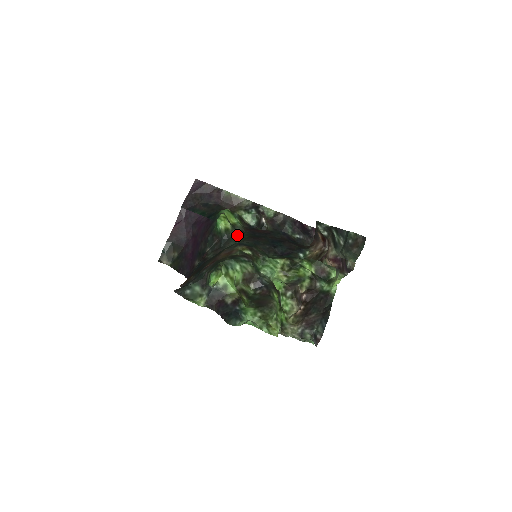
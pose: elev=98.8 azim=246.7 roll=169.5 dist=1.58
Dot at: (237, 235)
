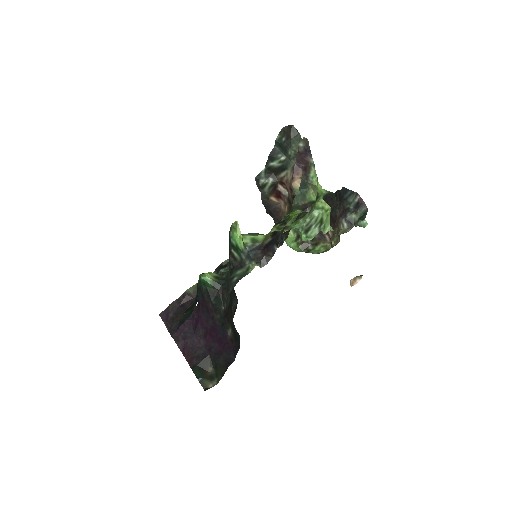
Dot at: (228, 272)
